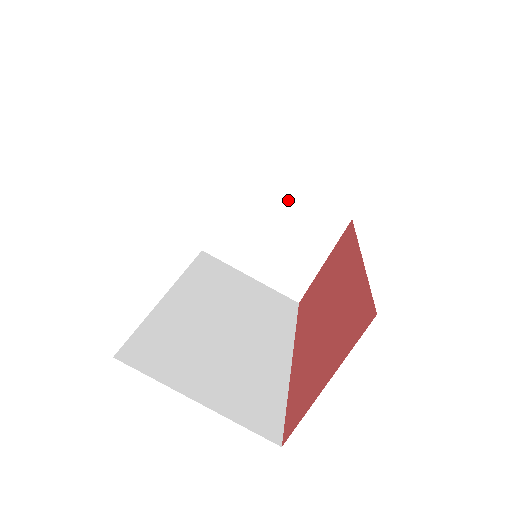
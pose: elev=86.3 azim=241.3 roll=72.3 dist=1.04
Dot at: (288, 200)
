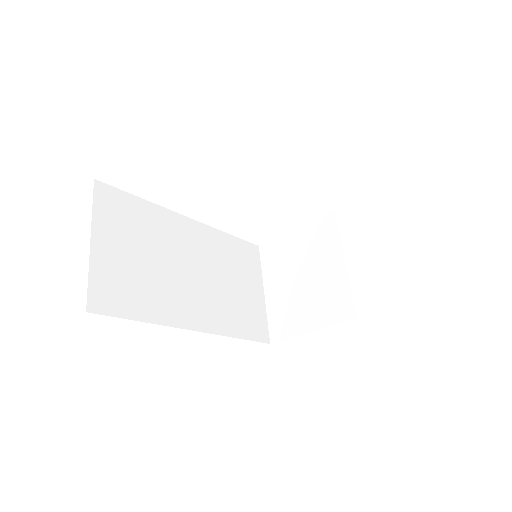
Dot at: (332, 261)
